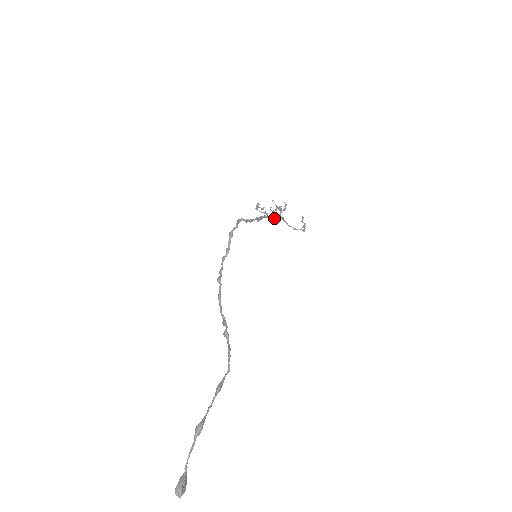
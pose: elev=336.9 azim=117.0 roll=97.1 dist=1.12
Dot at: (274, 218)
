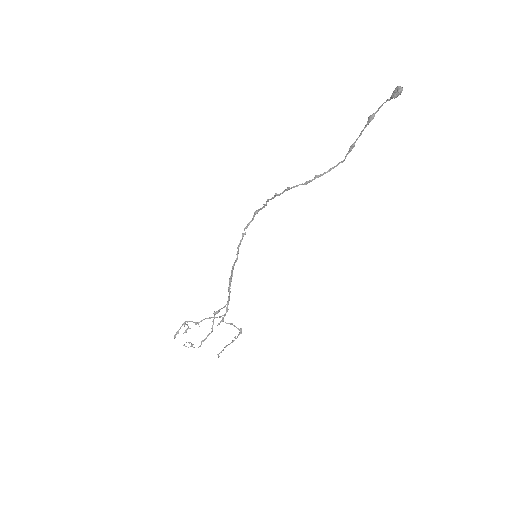
Dot at: (229, 295)
